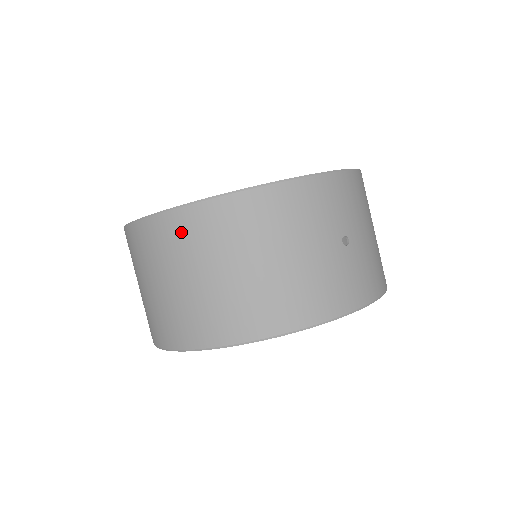
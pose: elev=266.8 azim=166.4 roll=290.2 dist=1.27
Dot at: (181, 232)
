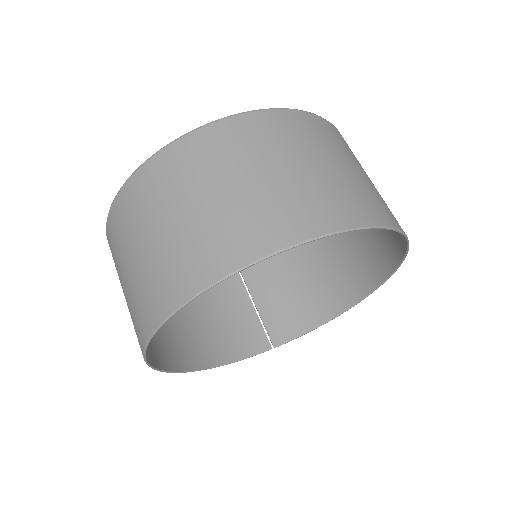
Dot at: (228, 139)
